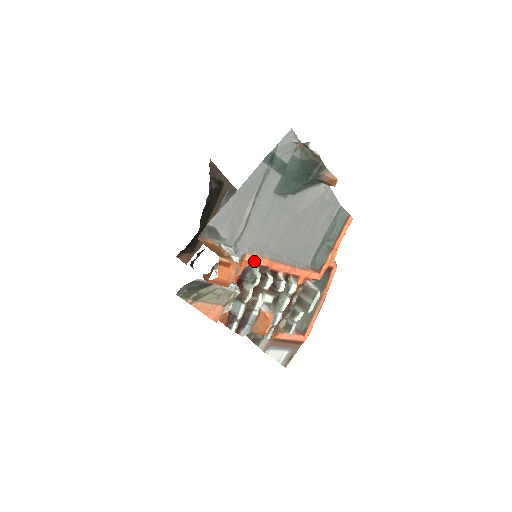
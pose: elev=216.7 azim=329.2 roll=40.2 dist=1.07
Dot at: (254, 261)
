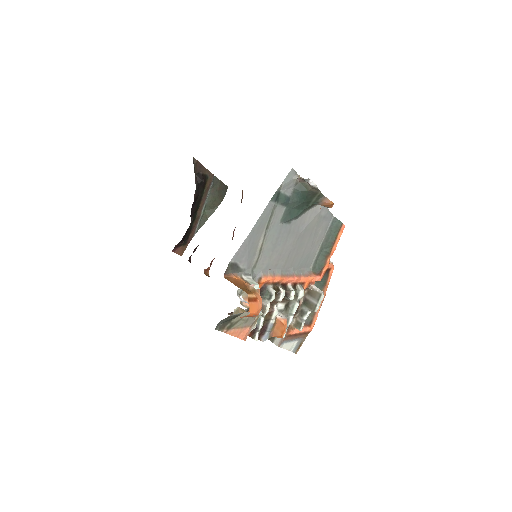
Dot at: (268, 281)
